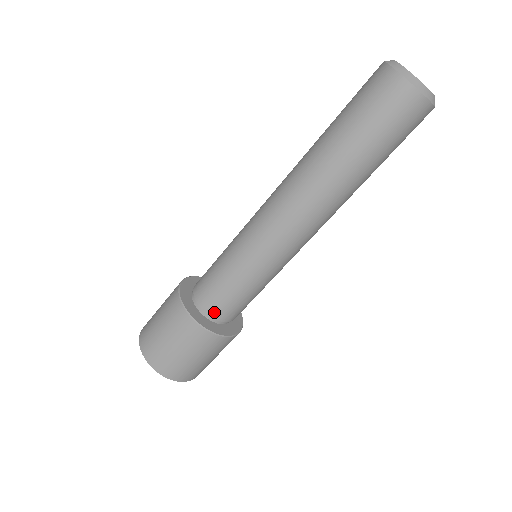
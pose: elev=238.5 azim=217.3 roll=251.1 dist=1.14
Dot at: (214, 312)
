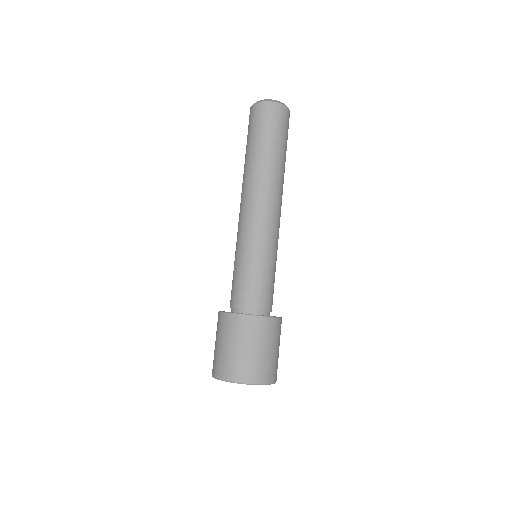
Dot at: (267, 306)
